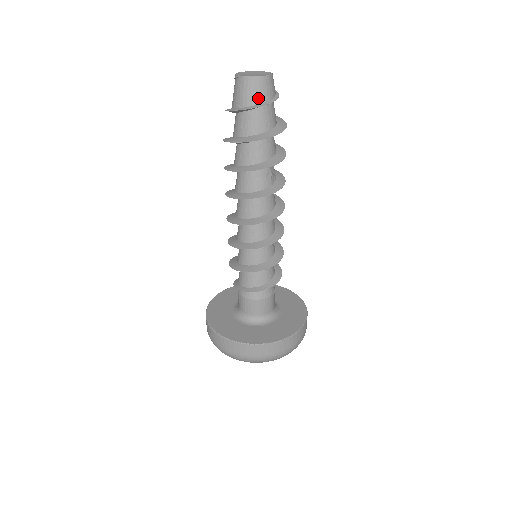
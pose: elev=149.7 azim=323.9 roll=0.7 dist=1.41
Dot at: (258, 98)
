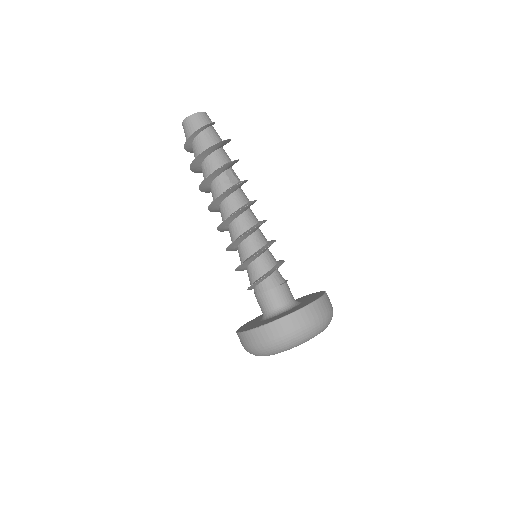
Dot at: (193, 129)
